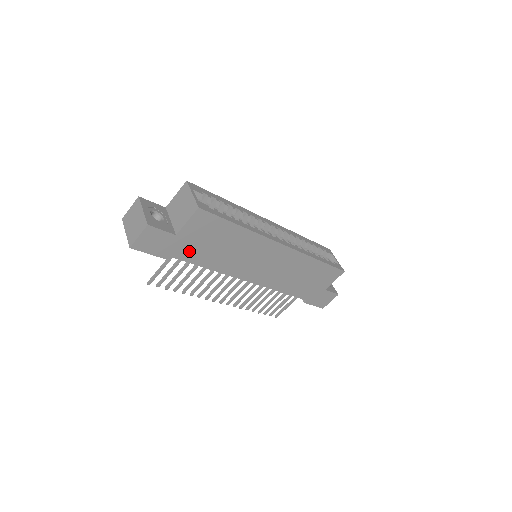
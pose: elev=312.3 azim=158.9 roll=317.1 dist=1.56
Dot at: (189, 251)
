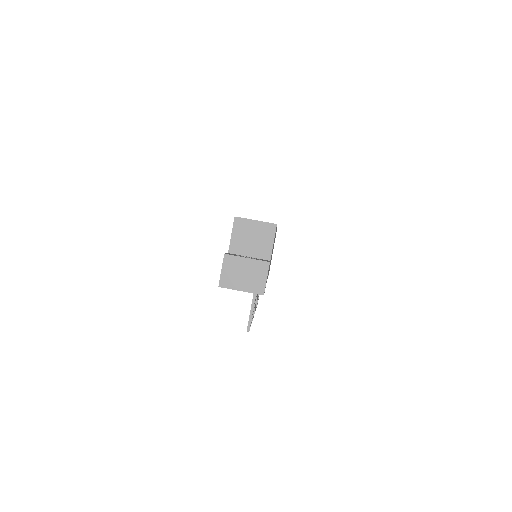
Dot at: occluded
